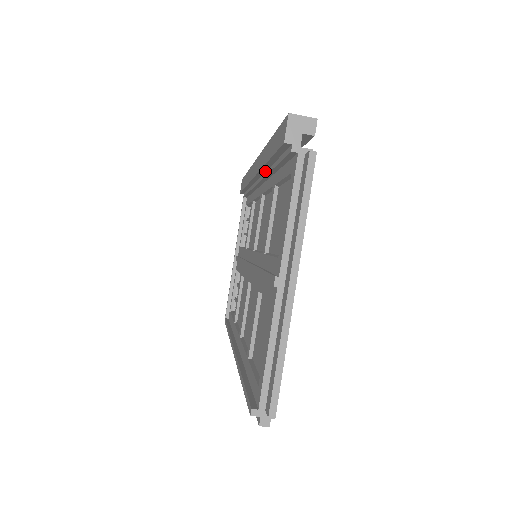
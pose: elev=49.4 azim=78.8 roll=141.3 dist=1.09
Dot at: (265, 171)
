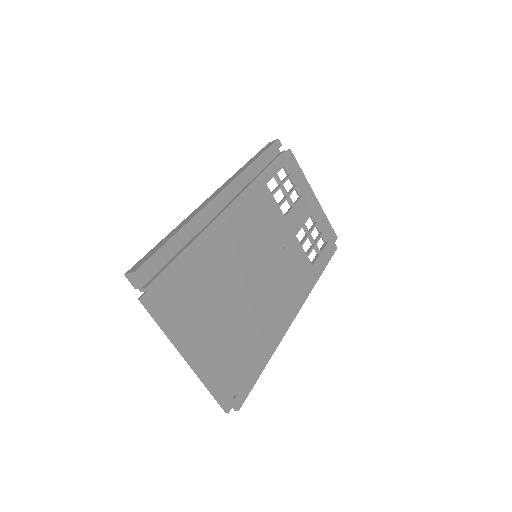
Dot at: (201, 227)
